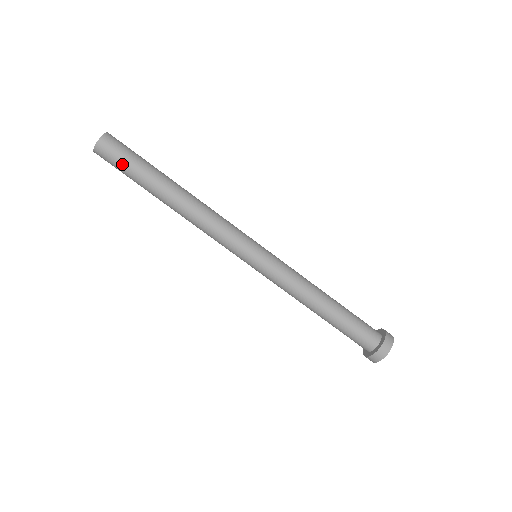
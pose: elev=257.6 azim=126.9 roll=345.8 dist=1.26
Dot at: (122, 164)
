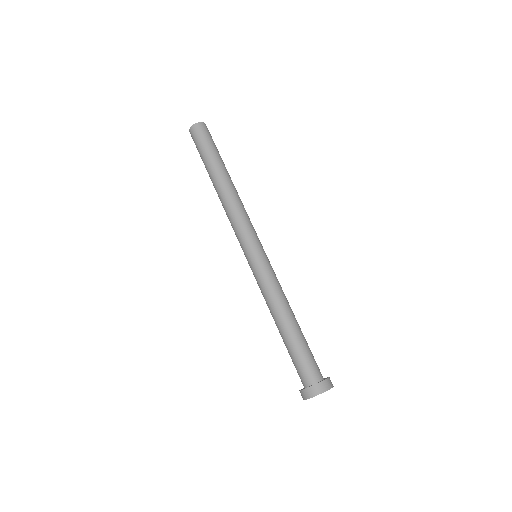
Dot at: (201, 145)
